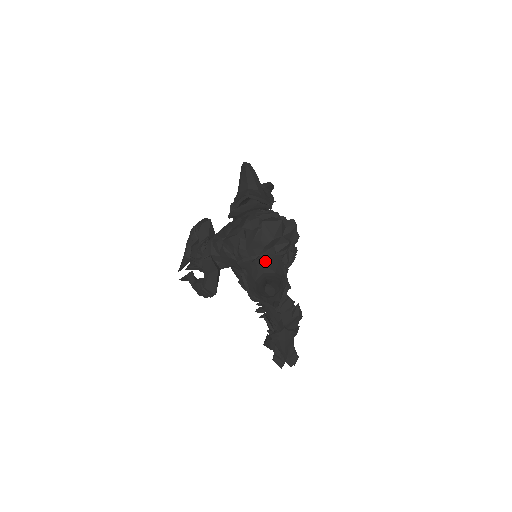
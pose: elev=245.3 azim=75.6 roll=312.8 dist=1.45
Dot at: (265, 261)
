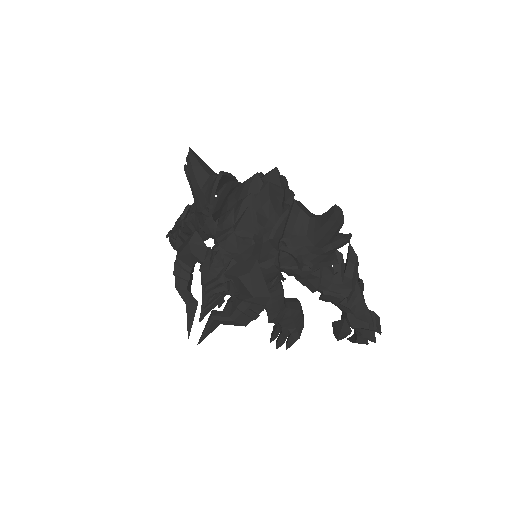
Dot at: (300, 206)
